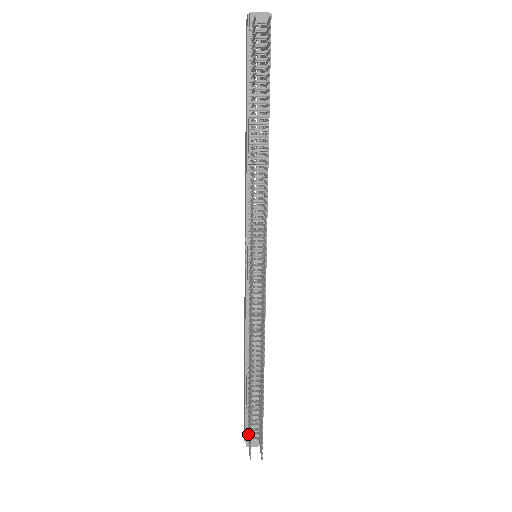
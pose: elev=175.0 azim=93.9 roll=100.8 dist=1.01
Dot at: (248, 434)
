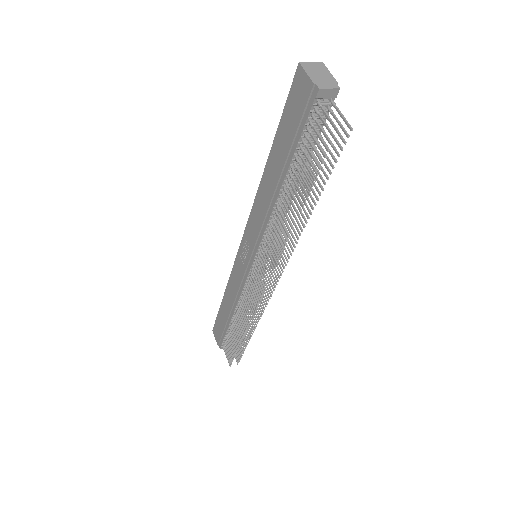
Dot at: (224, 345)
